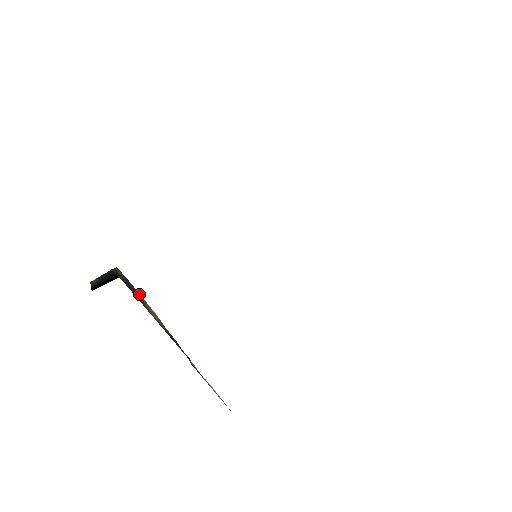
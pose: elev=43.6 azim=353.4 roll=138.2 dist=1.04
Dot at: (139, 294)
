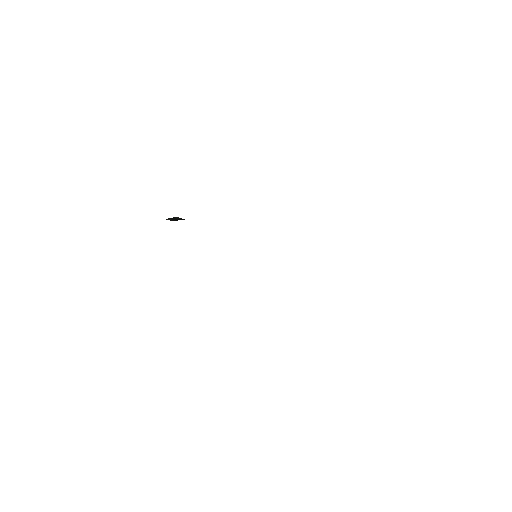
Dot at: occluded
